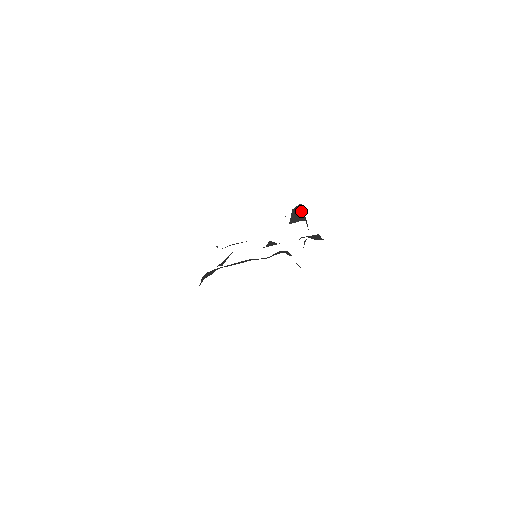
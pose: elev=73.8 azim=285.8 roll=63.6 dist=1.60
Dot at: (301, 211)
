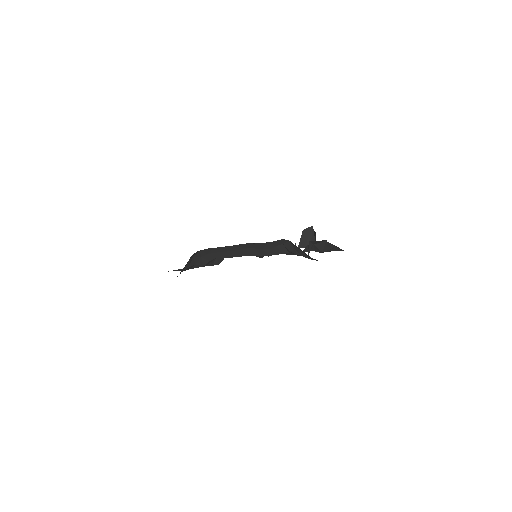
Dot at: (312, 235)
